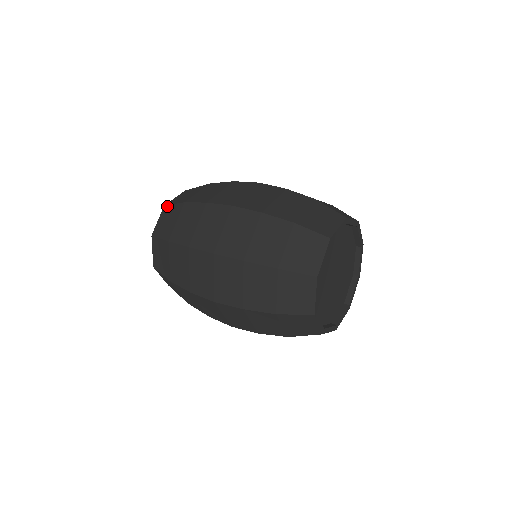
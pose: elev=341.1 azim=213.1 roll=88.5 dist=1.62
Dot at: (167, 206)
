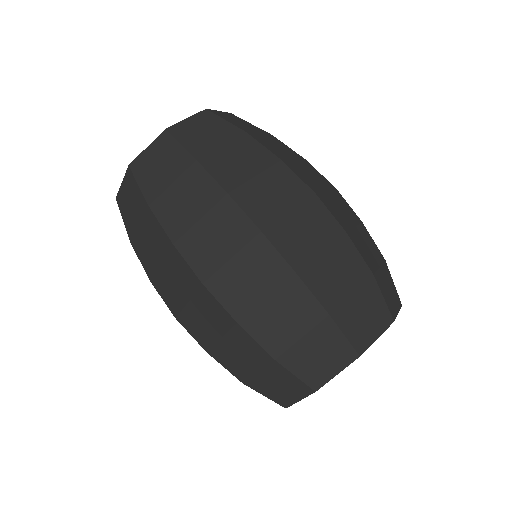
Dot at: (169, 136)
